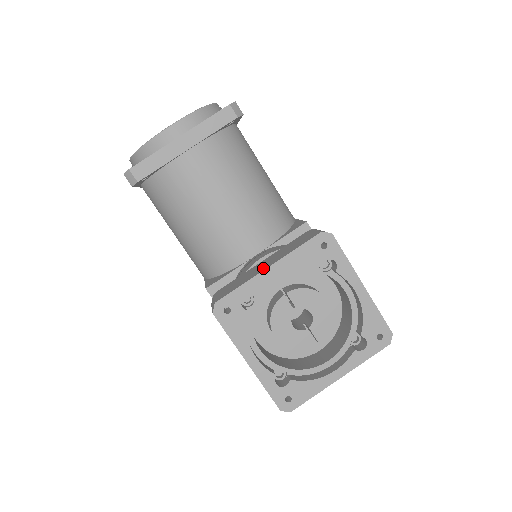
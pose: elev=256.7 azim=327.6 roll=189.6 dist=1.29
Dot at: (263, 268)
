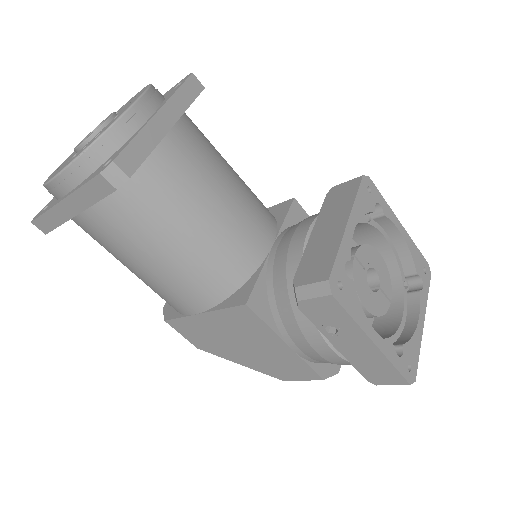
Dot at: (339, 228)
